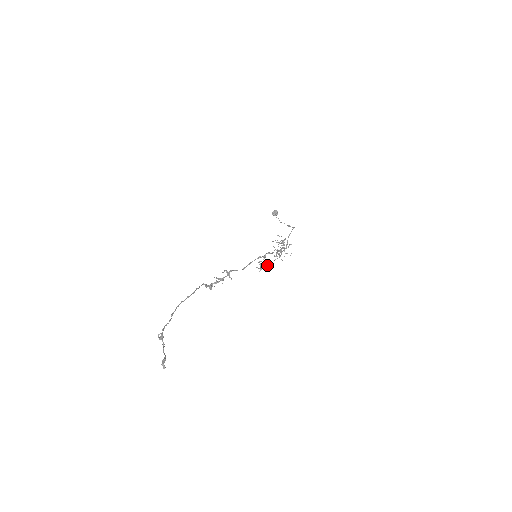
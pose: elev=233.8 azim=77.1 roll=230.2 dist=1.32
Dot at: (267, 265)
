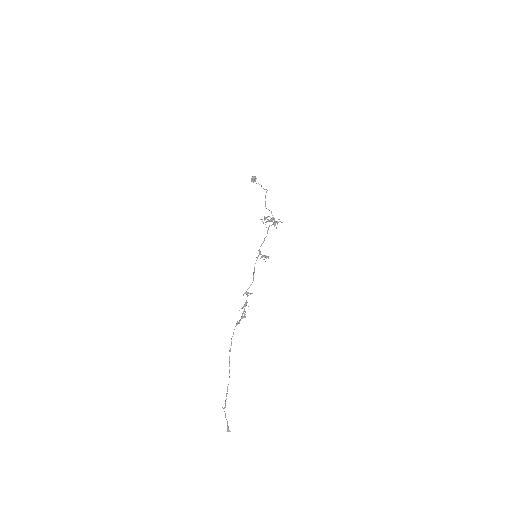
Dot at: occluded
